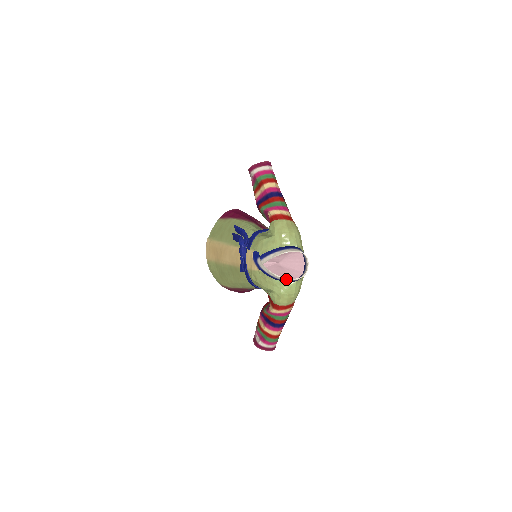
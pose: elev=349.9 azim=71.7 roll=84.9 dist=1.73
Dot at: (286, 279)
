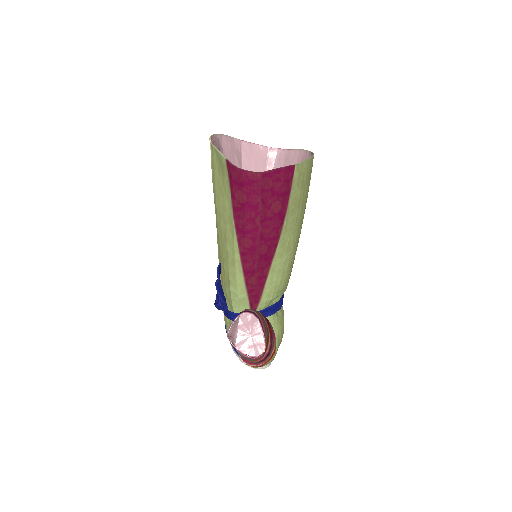
Dot at: occluded
